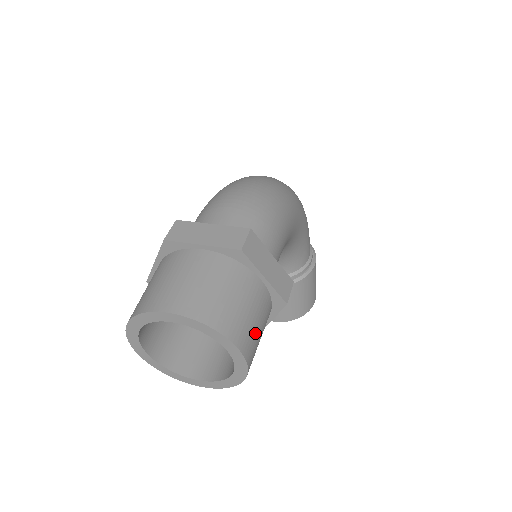
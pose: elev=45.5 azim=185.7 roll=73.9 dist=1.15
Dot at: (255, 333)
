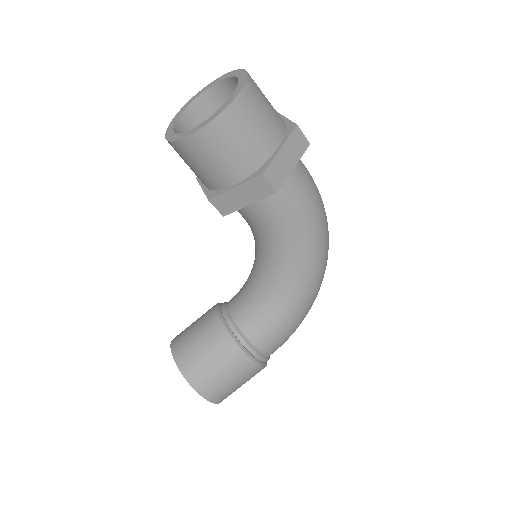
Dot at: (240, 131)
